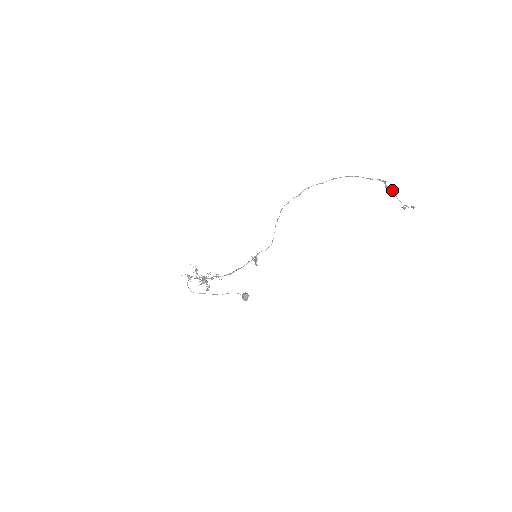
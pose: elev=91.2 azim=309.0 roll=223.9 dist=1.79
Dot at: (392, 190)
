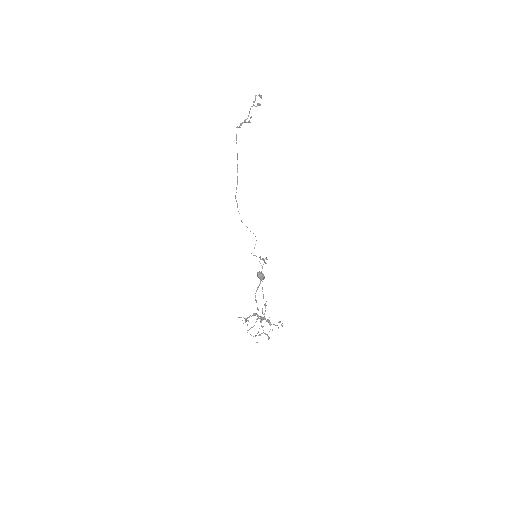
Dot at: (251, 116)
